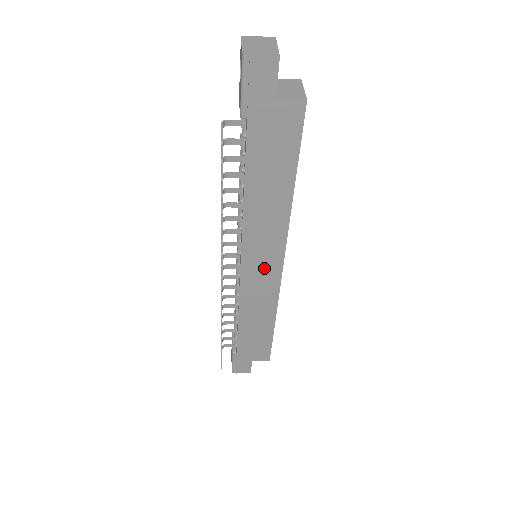
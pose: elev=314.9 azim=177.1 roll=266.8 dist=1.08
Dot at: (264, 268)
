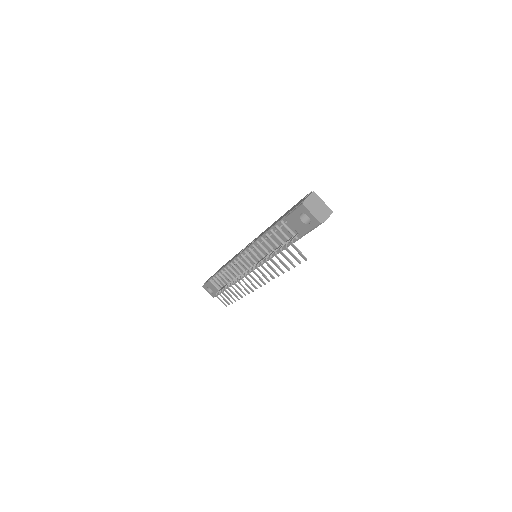
Dot at: occluded
